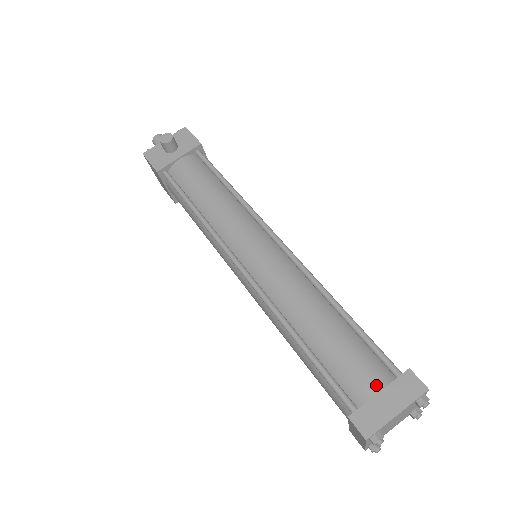
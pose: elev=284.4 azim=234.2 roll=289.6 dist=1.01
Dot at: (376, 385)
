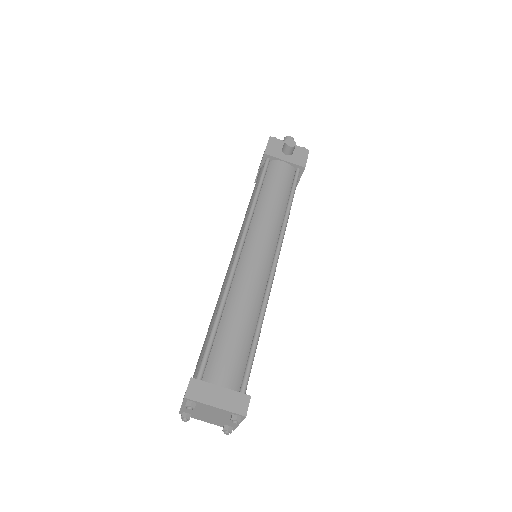
Dot at: (225, 382)
